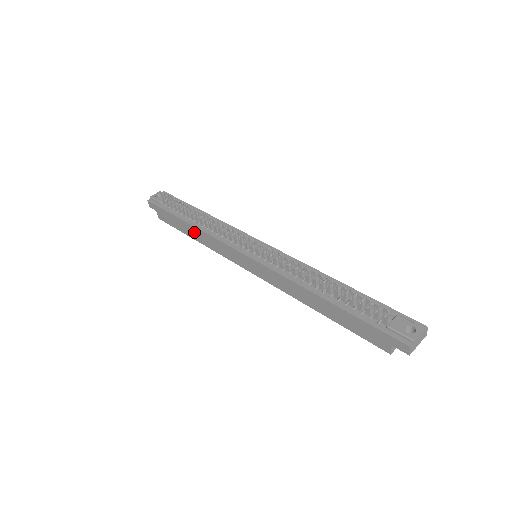
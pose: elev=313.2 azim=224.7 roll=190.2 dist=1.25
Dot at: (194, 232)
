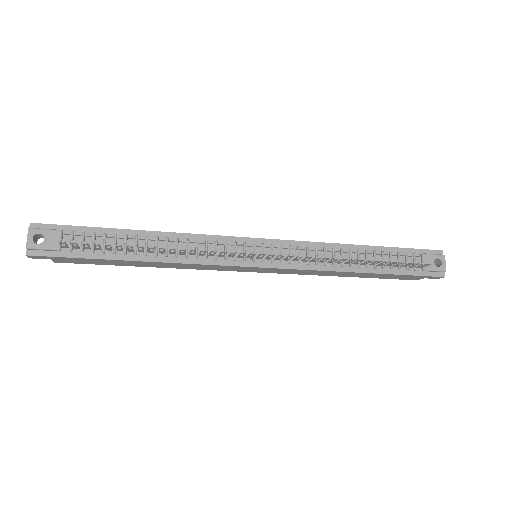
Dot at: (151, 264)
